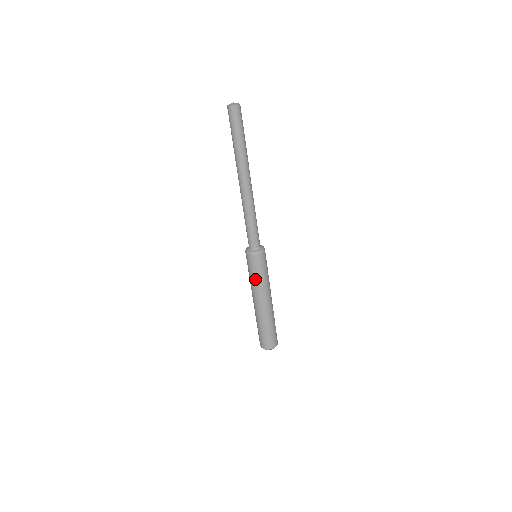
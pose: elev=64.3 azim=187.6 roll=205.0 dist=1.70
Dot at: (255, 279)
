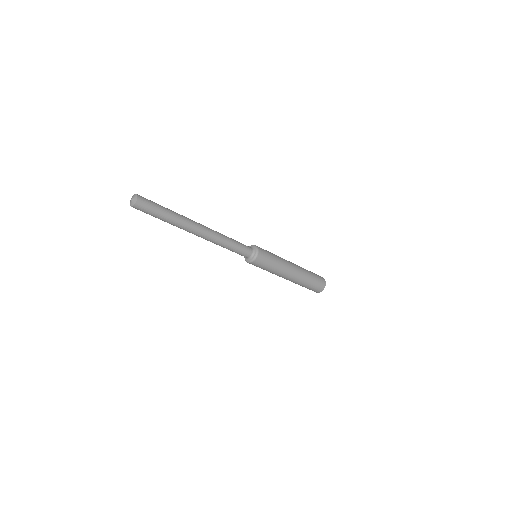
Dot at: occluded
